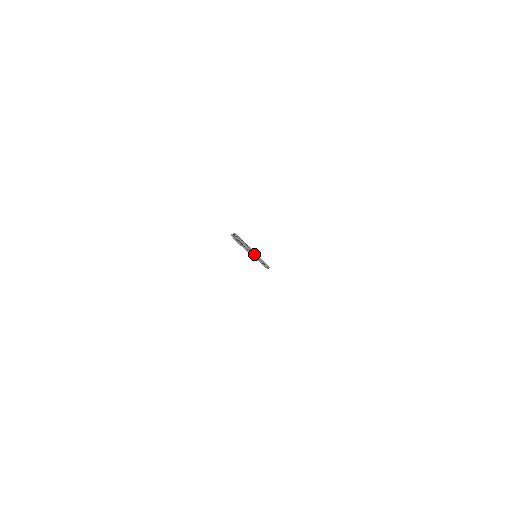
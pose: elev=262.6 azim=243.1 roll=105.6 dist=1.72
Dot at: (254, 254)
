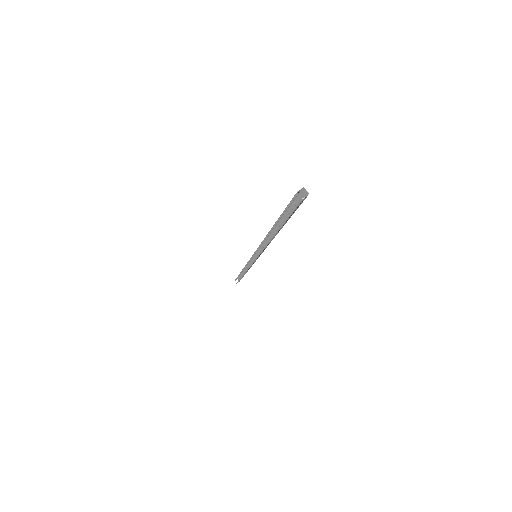
Dot at: (263, 250)
